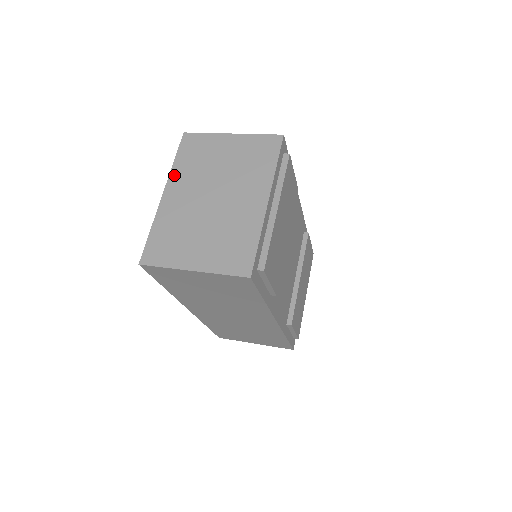
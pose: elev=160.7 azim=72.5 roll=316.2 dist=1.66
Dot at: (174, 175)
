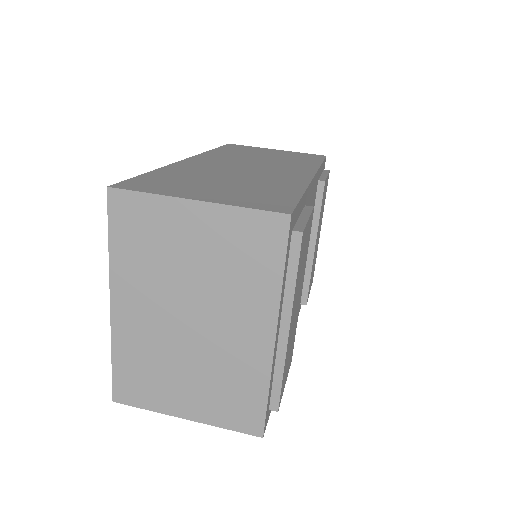
Dot at: (117, 274)
